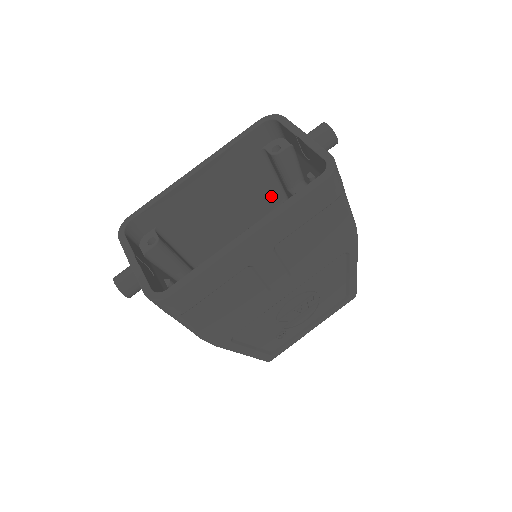
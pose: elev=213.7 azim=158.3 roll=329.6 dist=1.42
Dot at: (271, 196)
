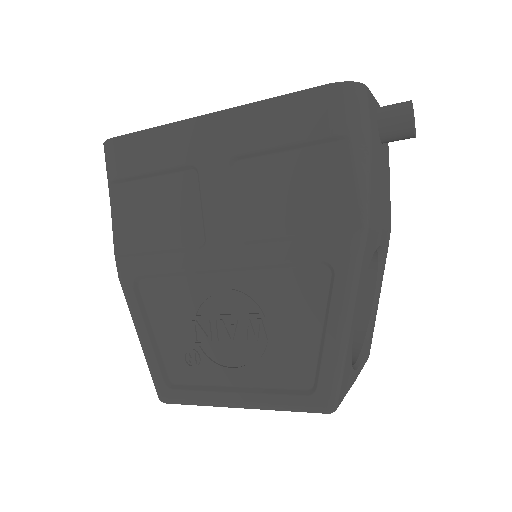
Dot at: occluded
